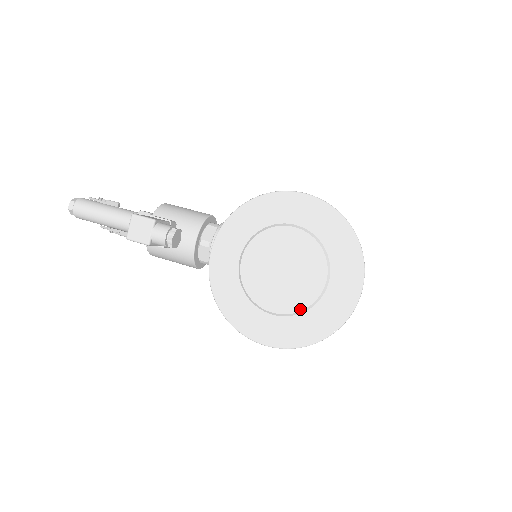
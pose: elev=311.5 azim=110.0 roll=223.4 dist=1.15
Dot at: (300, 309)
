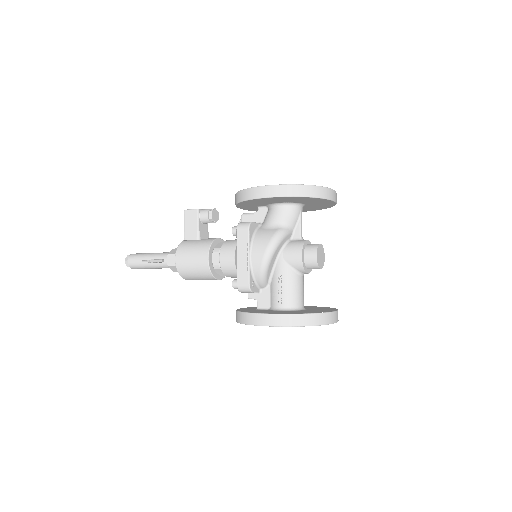
Dot at: occluded
